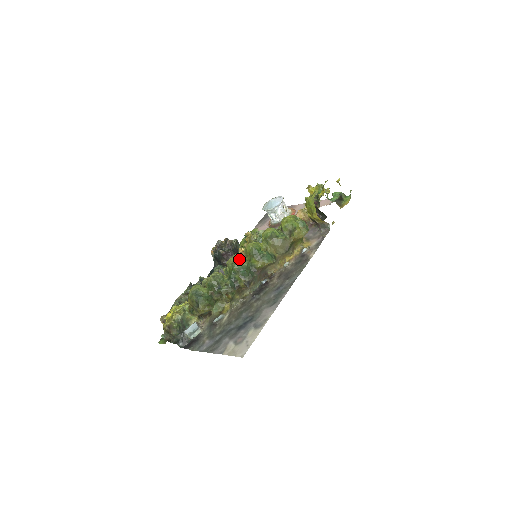
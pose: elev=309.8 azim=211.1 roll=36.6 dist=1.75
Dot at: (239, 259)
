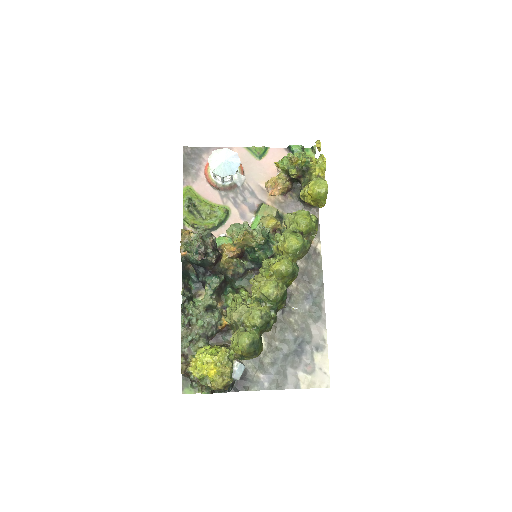
Dot at: (280, 287)
